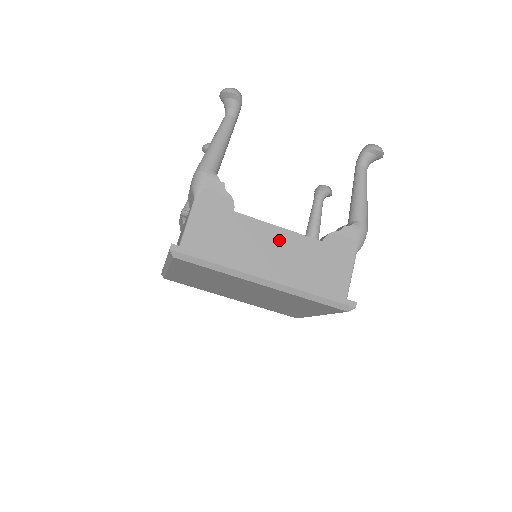
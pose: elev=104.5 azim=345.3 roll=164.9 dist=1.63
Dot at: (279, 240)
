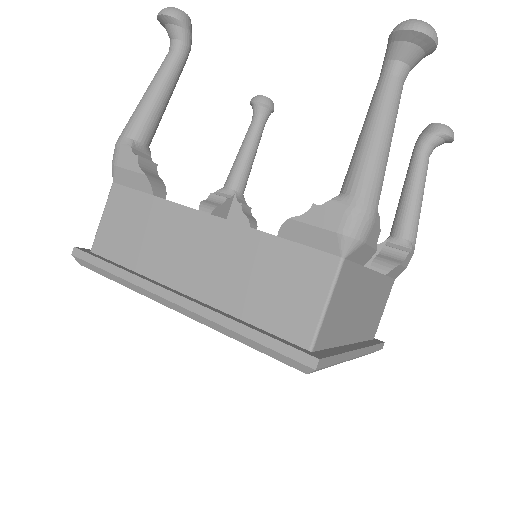
Dot at: (208, 237)
